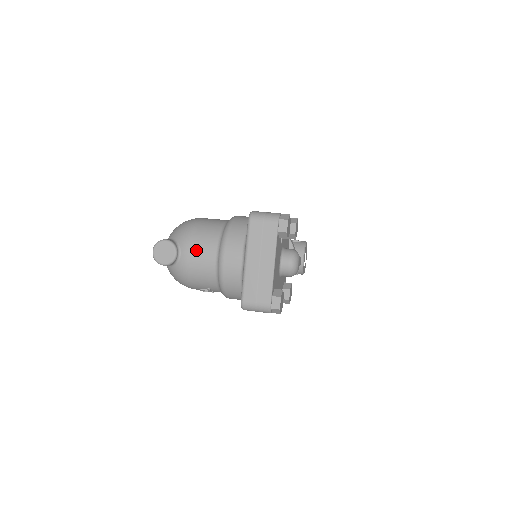
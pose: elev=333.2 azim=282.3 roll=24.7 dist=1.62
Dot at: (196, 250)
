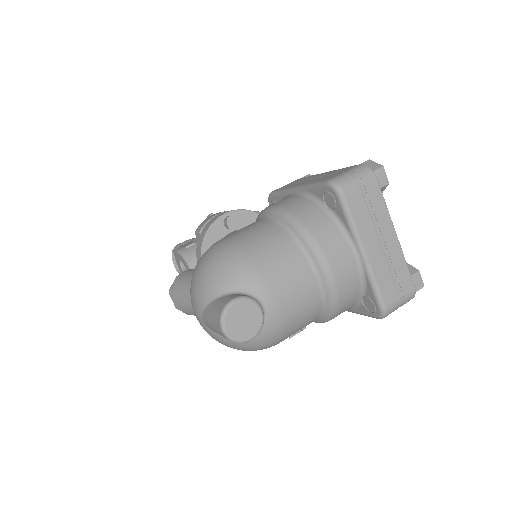
Dot at: (283, 284)
